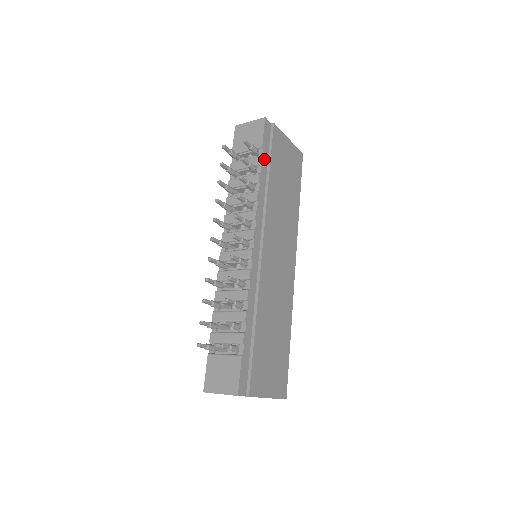
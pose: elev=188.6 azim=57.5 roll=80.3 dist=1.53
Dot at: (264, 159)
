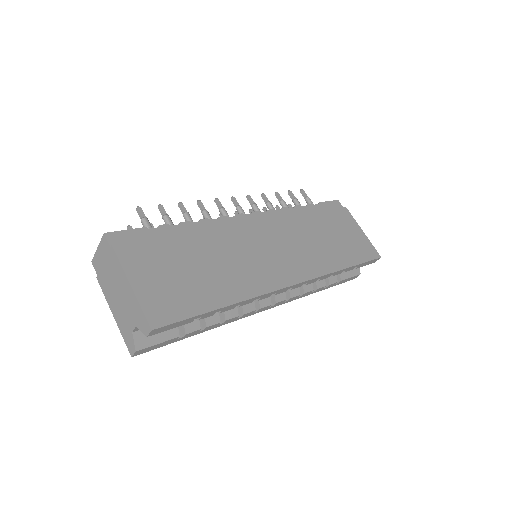
Dot at: (315, 208)
